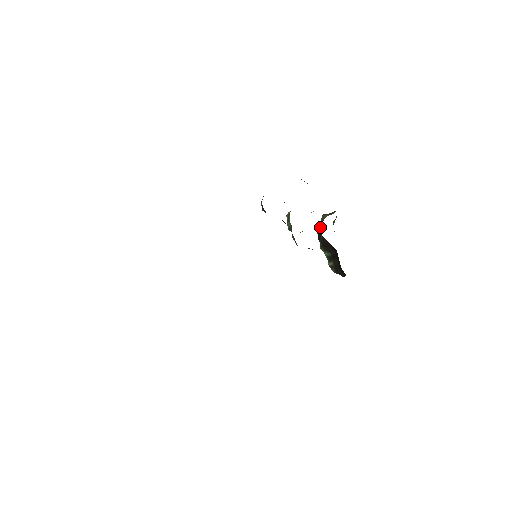
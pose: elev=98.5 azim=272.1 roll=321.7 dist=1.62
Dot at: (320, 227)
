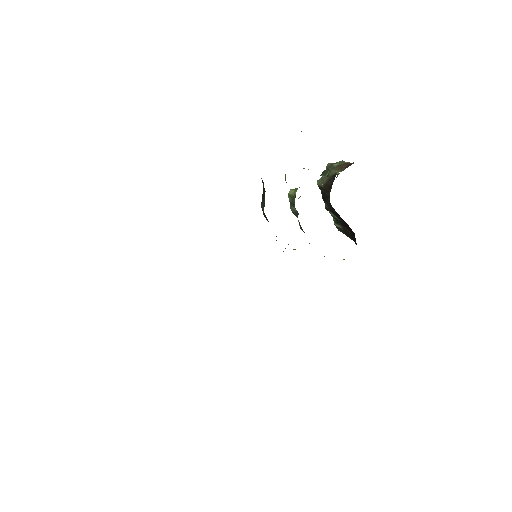
Dot at: (327, 189)
